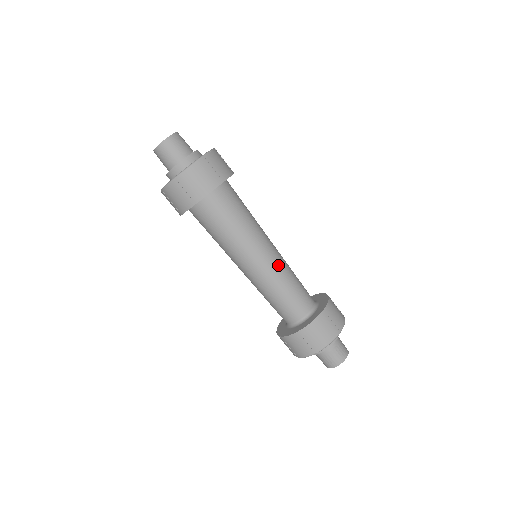
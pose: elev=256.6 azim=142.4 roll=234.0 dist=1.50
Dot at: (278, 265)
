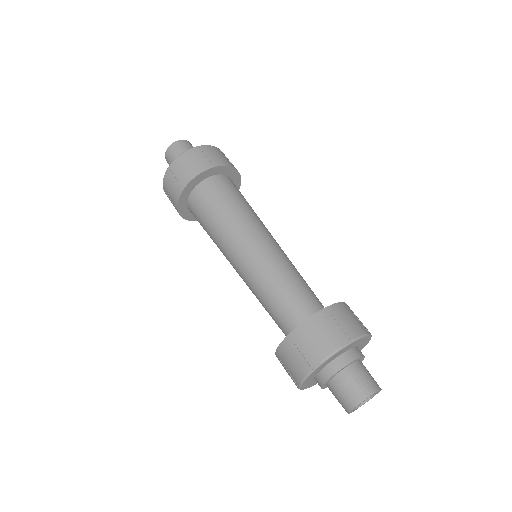
Dot at: (273, 256)
